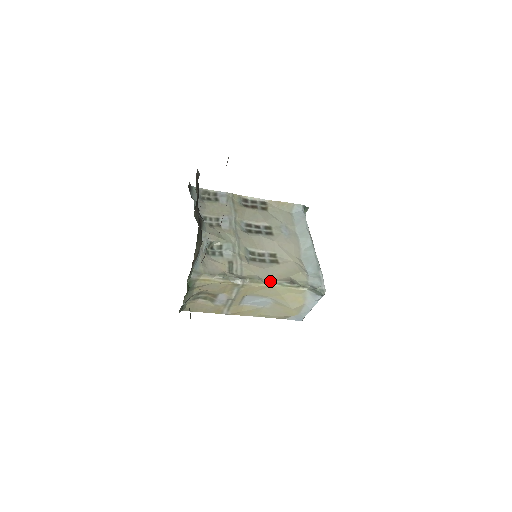
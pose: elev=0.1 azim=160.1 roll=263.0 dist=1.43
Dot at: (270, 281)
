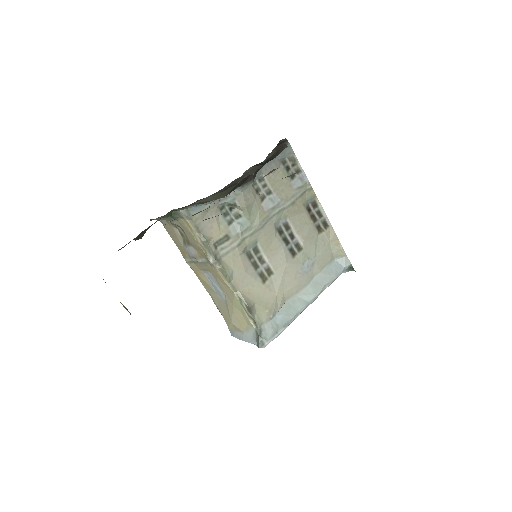
Dot at: (236, 288)
